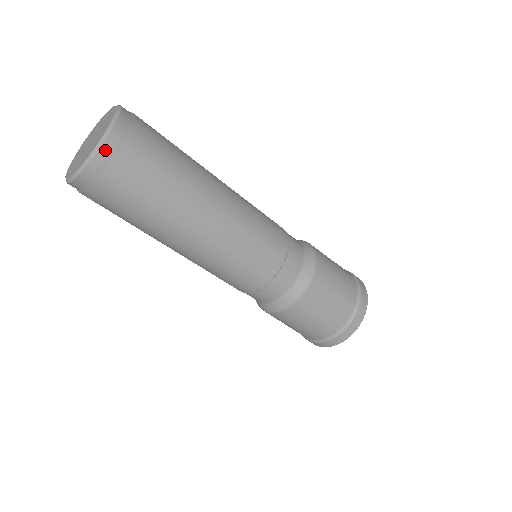
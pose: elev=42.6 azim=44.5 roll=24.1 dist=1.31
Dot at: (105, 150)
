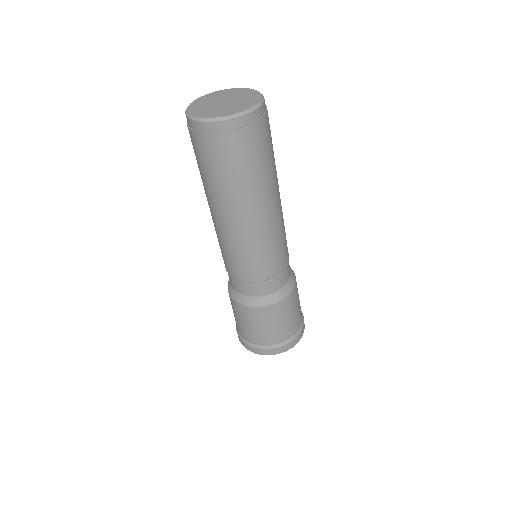
Dot at: (249, 117)
